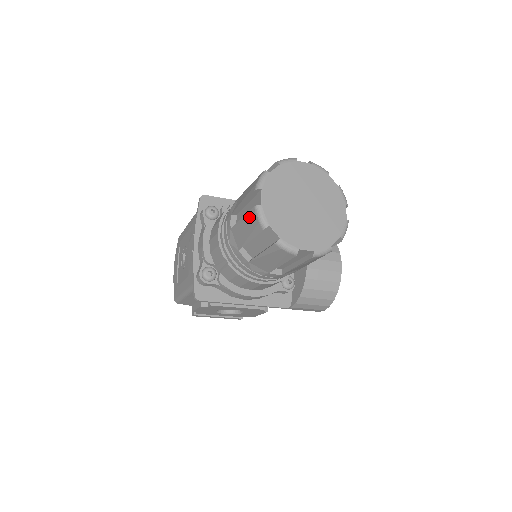
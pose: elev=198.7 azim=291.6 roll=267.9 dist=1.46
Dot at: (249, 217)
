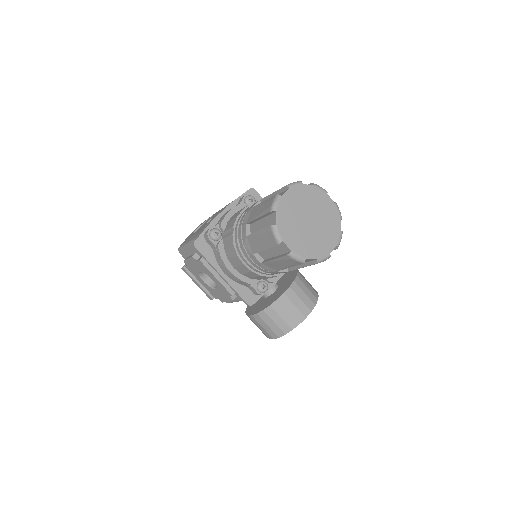
Dot at: (268, 201)
